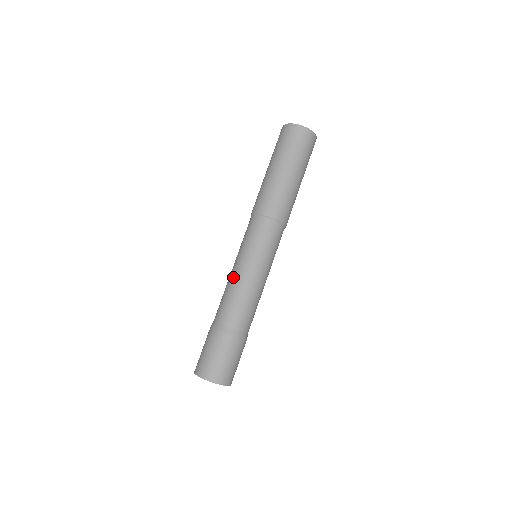
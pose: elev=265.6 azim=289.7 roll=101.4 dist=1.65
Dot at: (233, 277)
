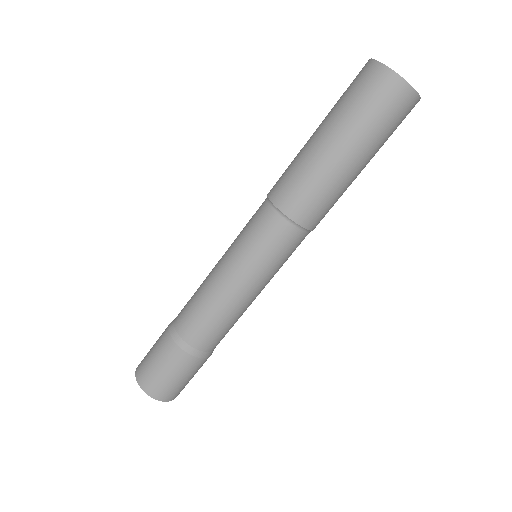
Dot at: (210, 272)
